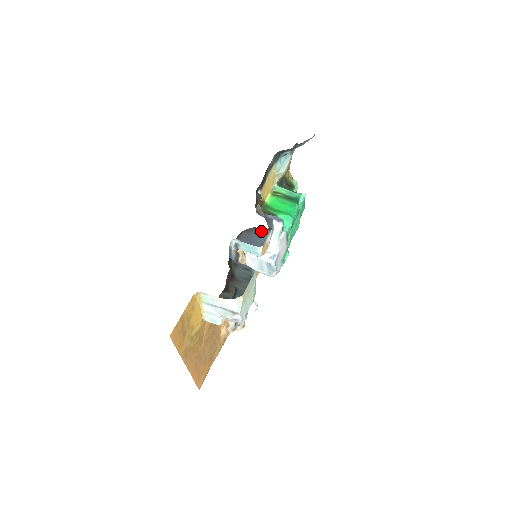
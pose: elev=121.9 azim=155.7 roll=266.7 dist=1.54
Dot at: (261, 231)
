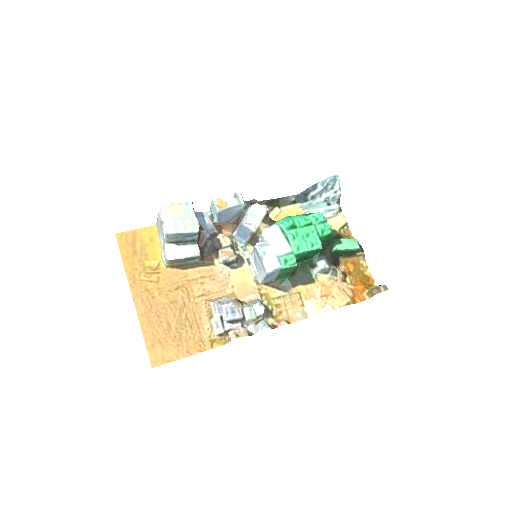
Dot at: (239, 211)
